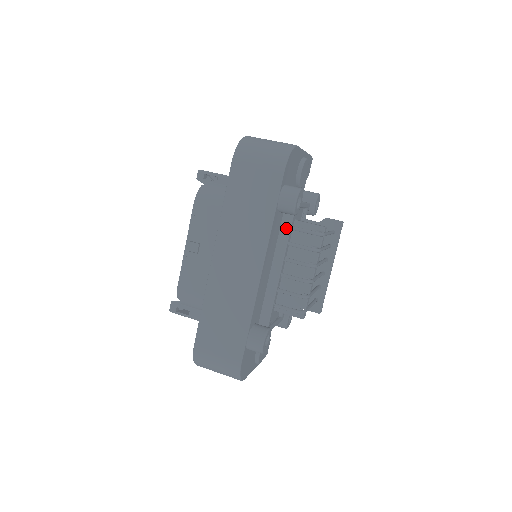
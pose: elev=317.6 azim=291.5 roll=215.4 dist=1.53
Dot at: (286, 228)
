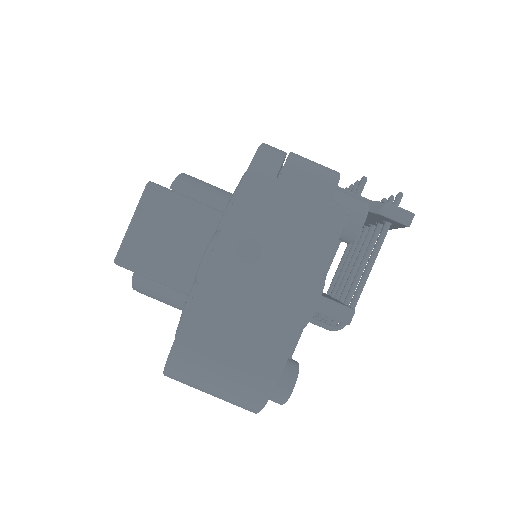
Dot at: occluded
